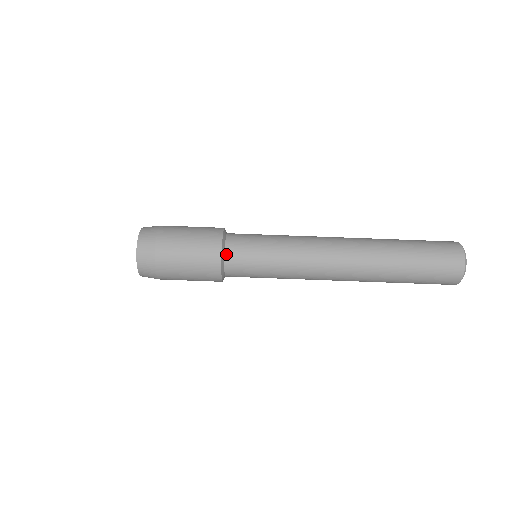
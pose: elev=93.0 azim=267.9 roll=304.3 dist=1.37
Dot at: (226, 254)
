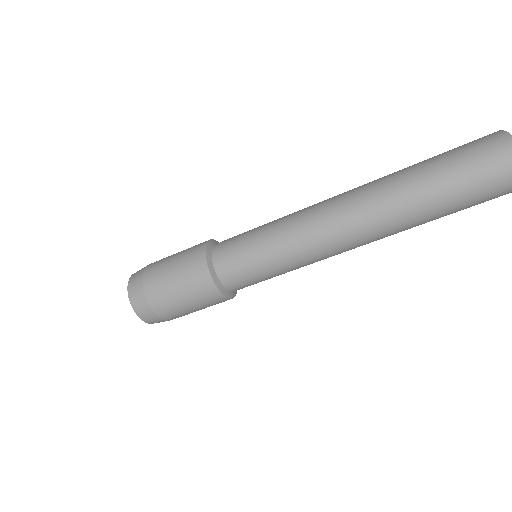
Dot at: (227, 288)
